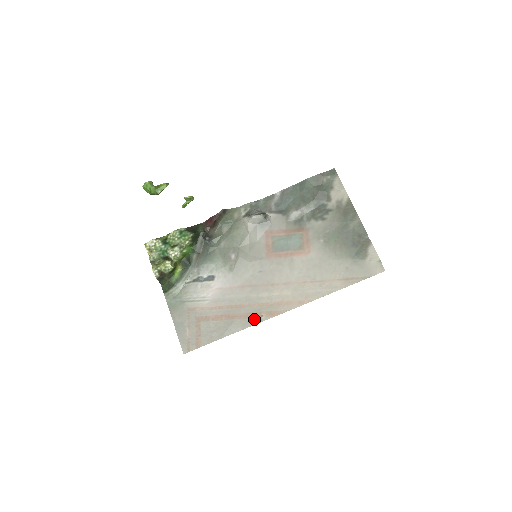
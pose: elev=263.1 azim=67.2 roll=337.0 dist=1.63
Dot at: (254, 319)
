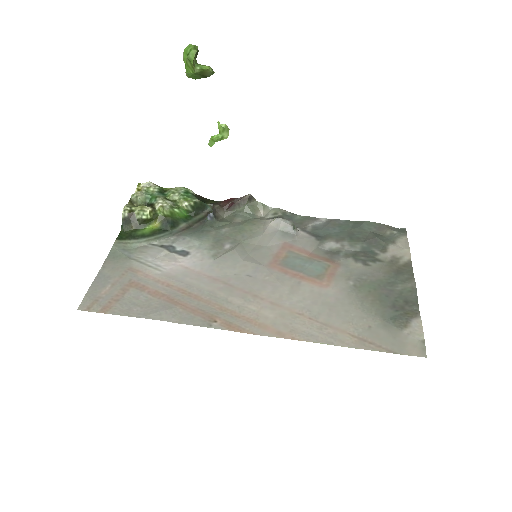
Dot at: (202, 319)
